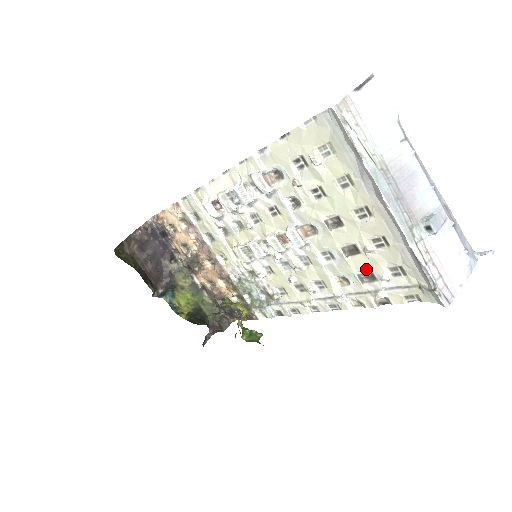
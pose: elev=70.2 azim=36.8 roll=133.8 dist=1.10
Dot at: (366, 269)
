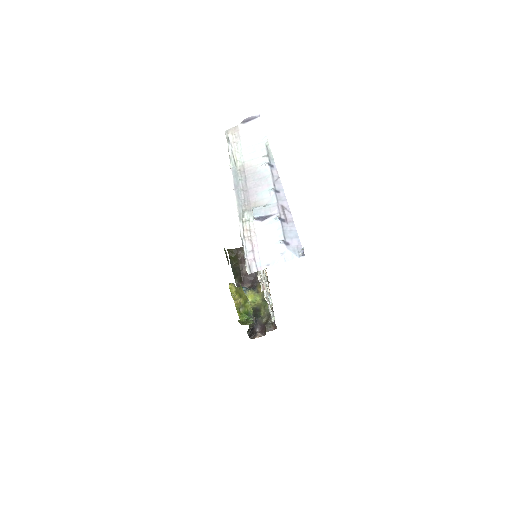
Dot at: occluded
